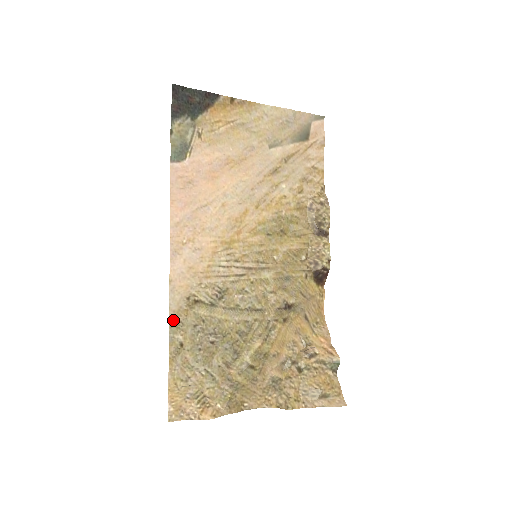
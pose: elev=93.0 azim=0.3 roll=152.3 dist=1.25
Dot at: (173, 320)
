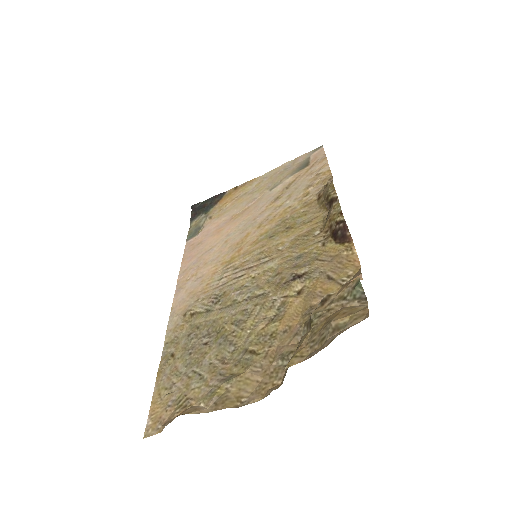
Dot at: (169, 338)
